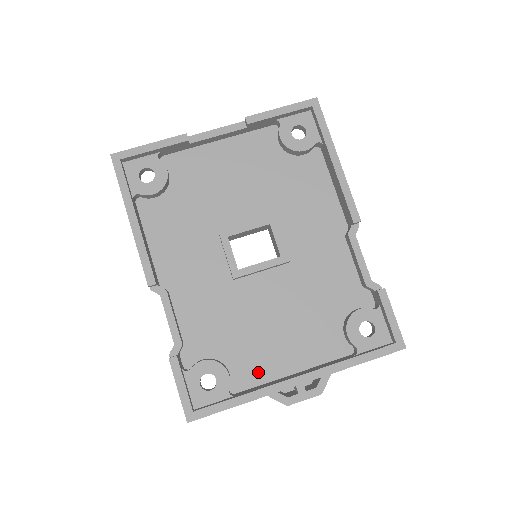
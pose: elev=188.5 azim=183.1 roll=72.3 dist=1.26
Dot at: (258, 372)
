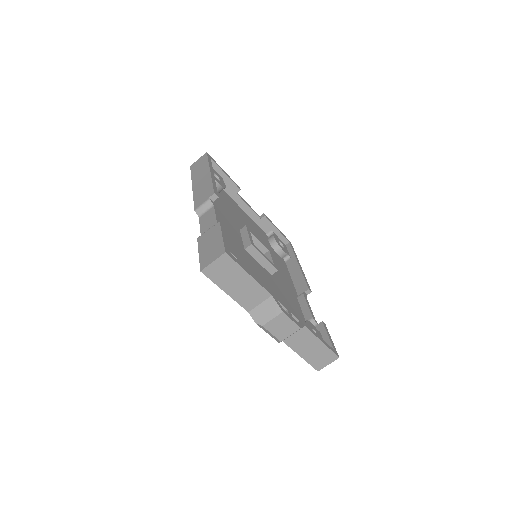
Dot at: occluded
